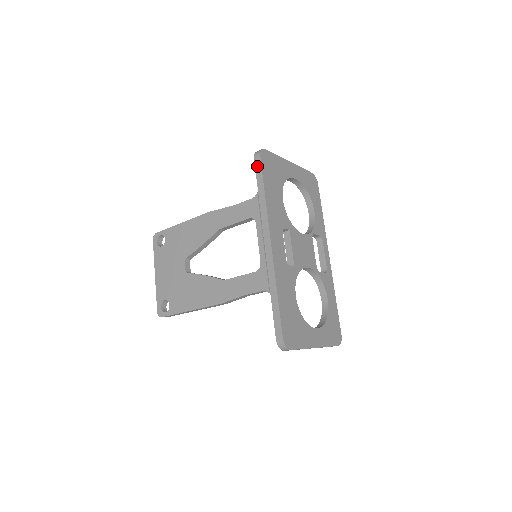
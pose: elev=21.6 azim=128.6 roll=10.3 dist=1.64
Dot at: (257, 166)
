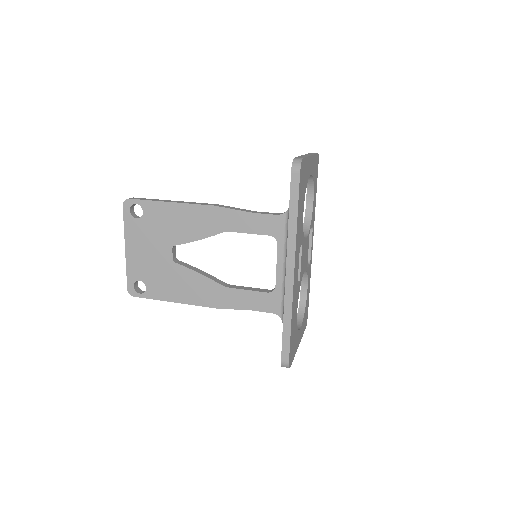
Dot at: (294, 183)
